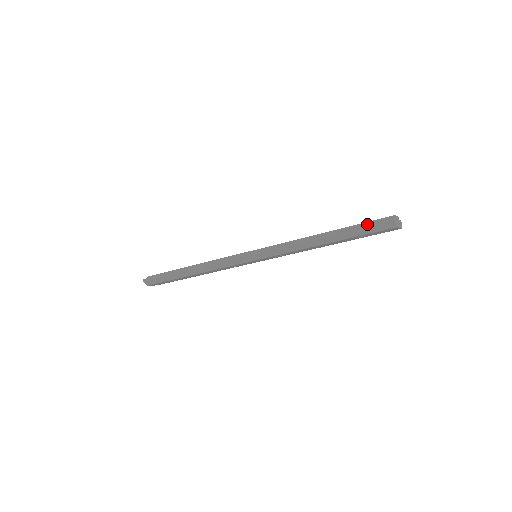
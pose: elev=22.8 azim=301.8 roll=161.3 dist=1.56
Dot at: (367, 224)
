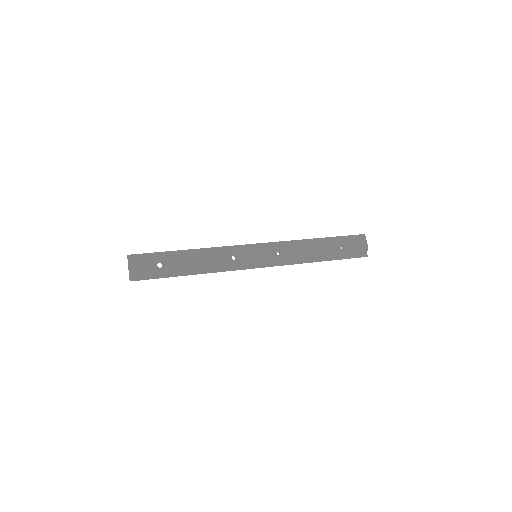
Dot at: occluded
